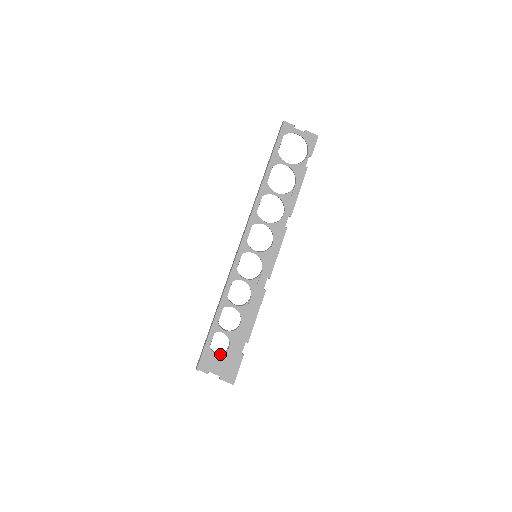
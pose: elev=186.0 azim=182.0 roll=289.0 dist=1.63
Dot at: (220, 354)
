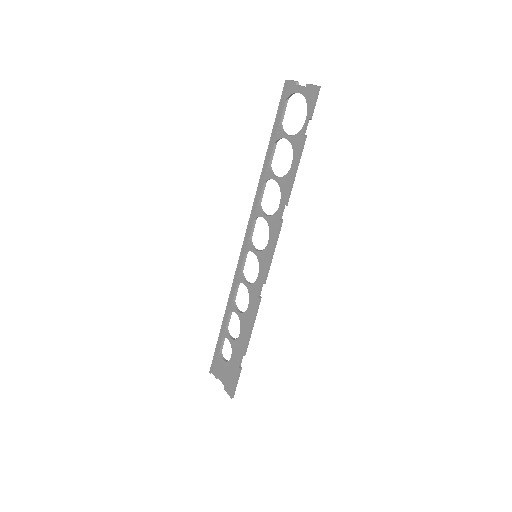
Dot at: (225, 362)
